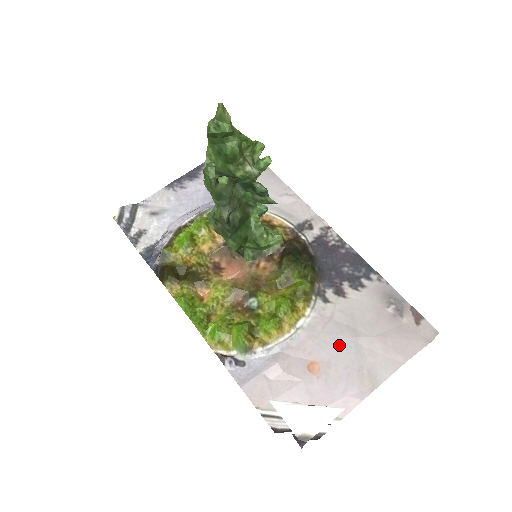
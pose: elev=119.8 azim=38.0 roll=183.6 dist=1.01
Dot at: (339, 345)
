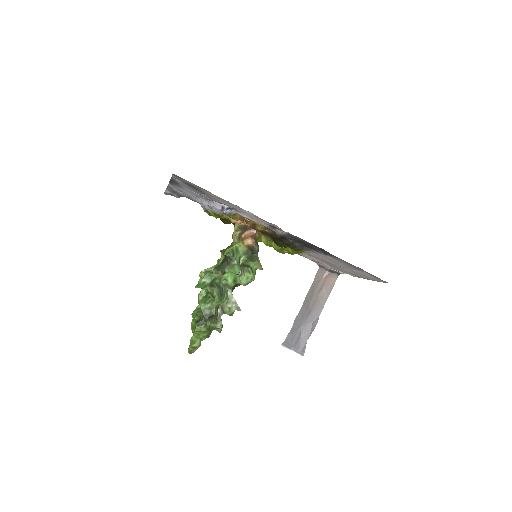
Dot at: (332, 264)
